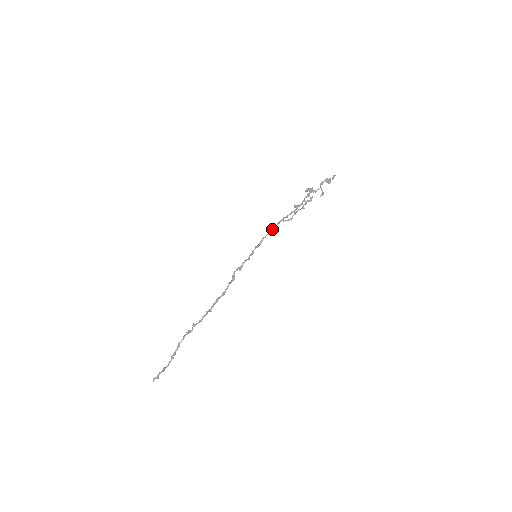
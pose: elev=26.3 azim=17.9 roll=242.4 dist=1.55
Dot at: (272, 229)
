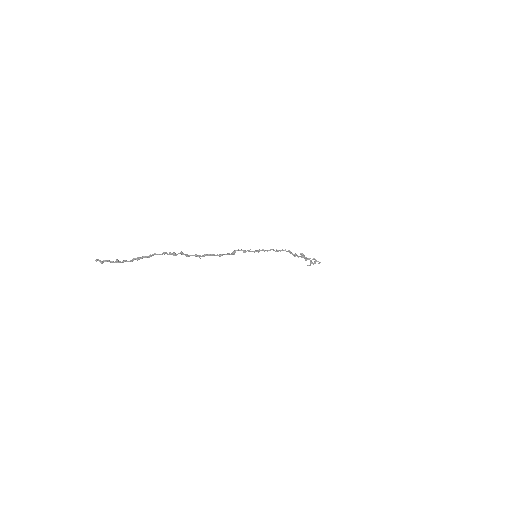
Dot at: (283, 250)
